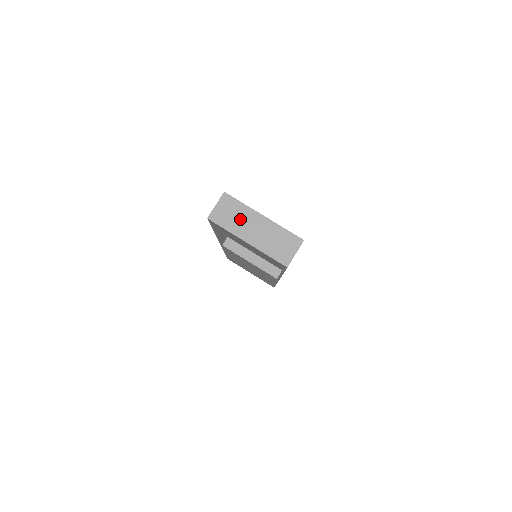
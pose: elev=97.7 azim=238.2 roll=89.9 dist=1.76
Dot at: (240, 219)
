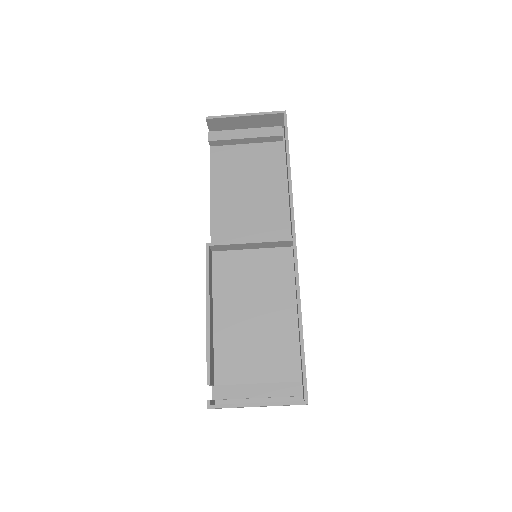
Dot at: occluded
